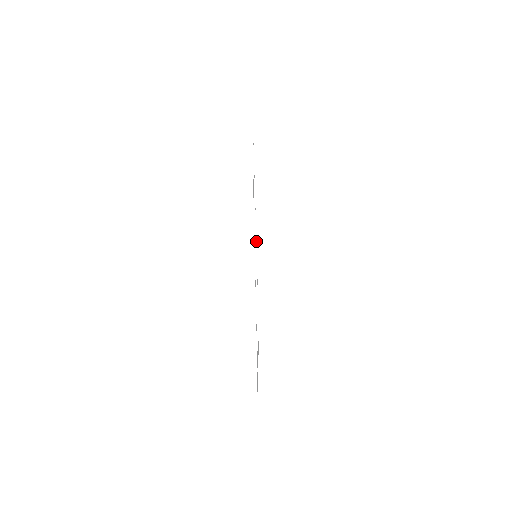
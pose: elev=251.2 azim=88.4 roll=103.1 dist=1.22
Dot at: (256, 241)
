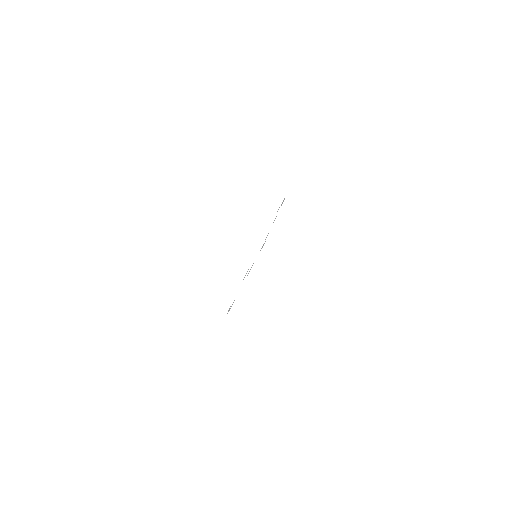
Dot at: occluded
